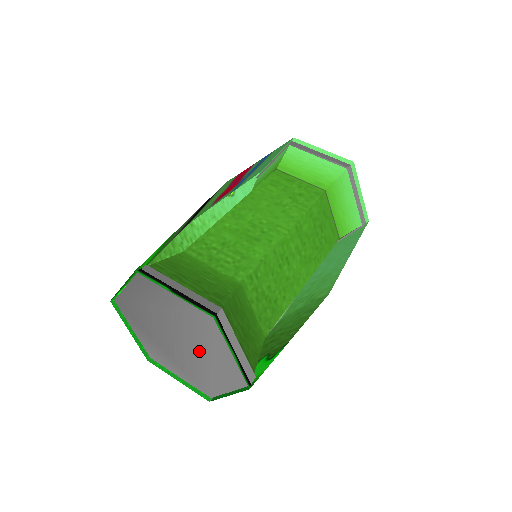
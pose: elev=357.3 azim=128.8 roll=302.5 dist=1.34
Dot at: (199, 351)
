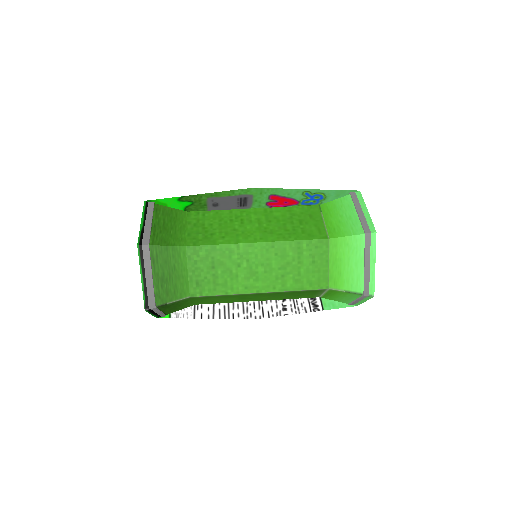
Dot at: occluded
